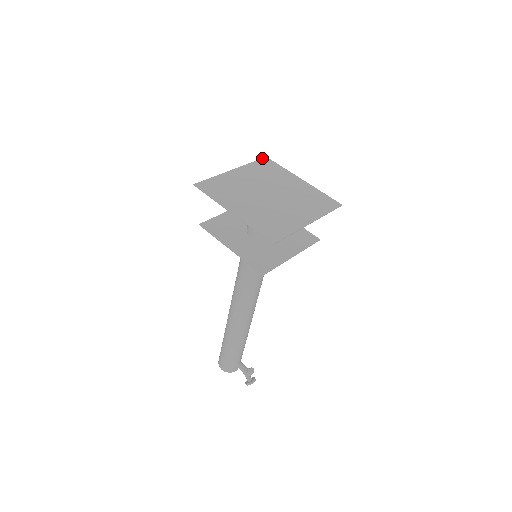
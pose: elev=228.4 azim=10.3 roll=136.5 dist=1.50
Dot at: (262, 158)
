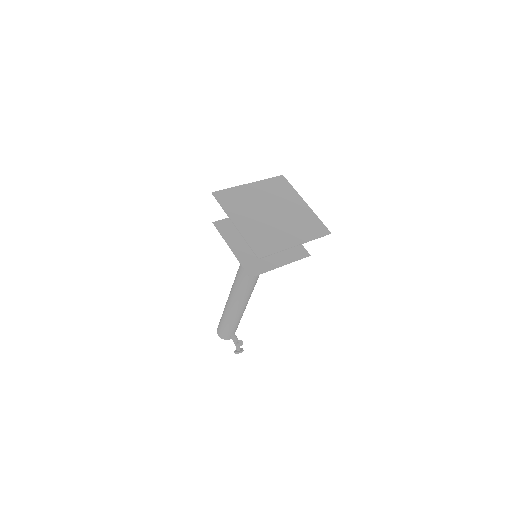
Dot at: (278, 176)
